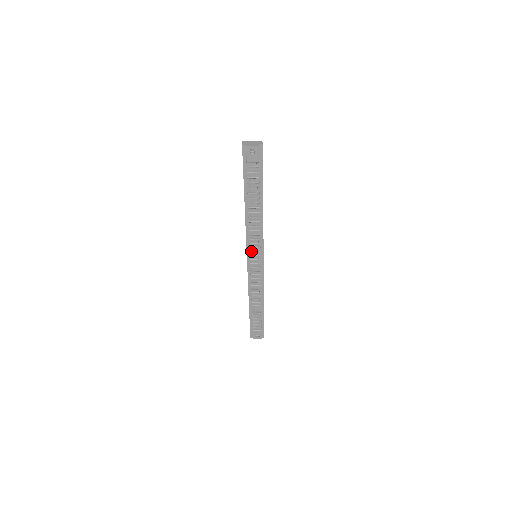
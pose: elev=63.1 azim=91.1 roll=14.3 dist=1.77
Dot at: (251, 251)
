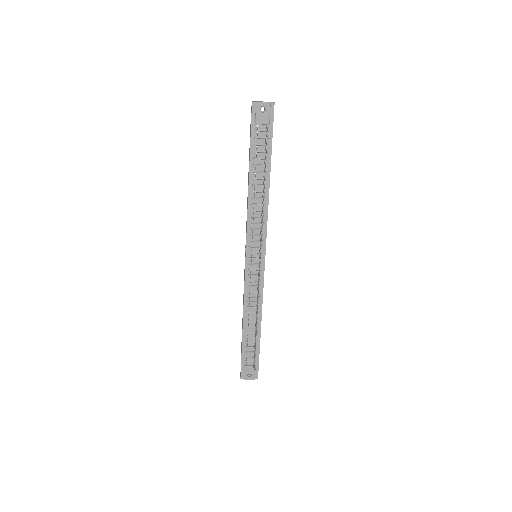
Dot at: (251, 246)
